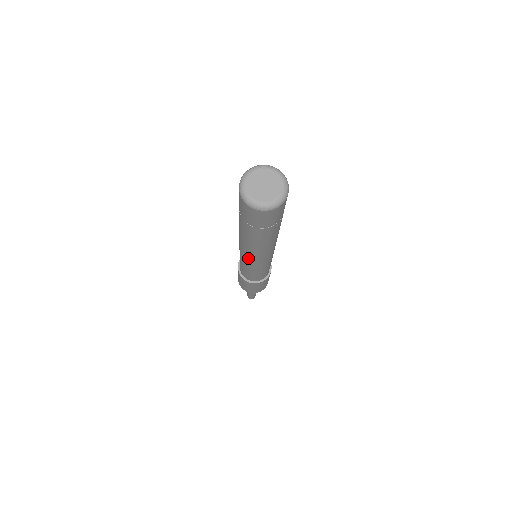
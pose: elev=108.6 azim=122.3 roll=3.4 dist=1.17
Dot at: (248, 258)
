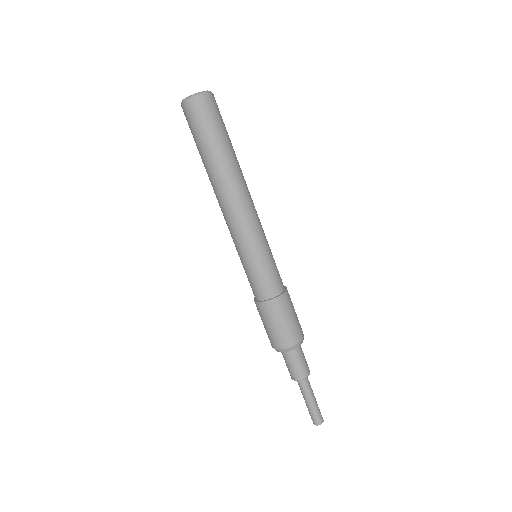
Dot at: (237, 222)
